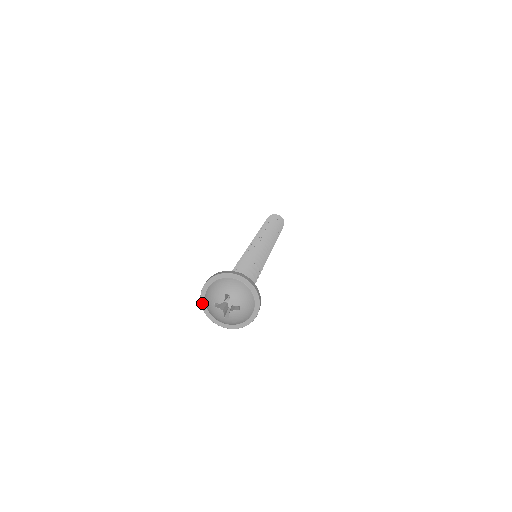
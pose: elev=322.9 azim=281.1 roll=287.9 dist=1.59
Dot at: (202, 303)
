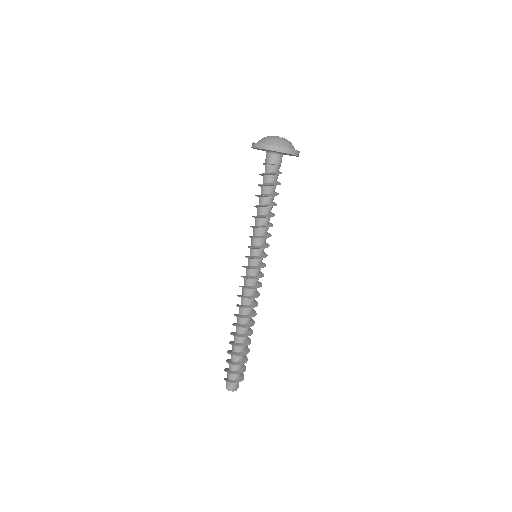
Dot at: (257, 143)
